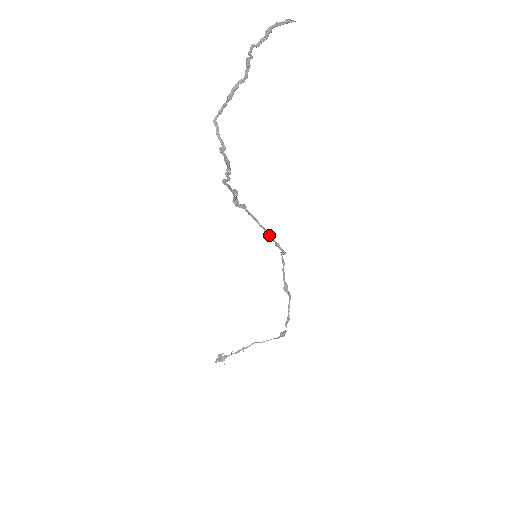
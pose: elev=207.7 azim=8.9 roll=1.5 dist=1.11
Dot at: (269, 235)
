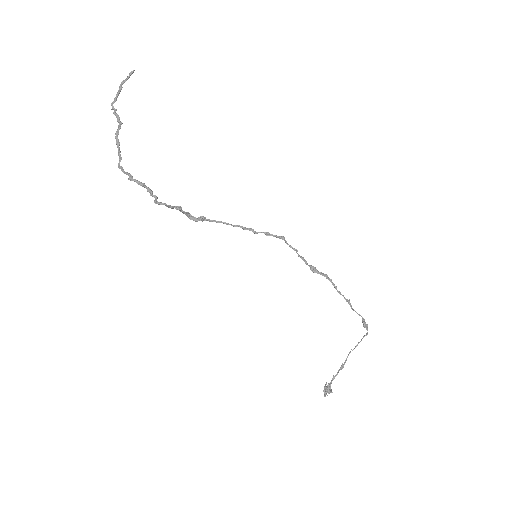
Dot at: (251, 230)
